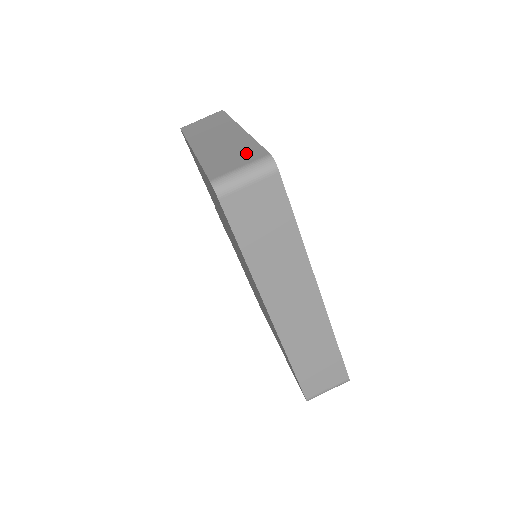
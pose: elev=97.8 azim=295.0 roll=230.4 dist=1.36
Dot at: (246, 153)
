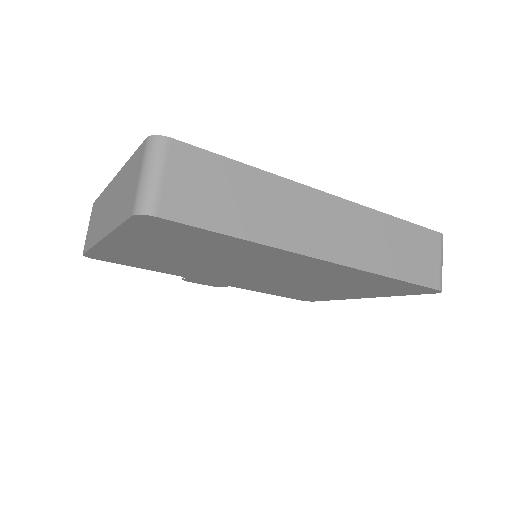
Dot at: (132, 169)
